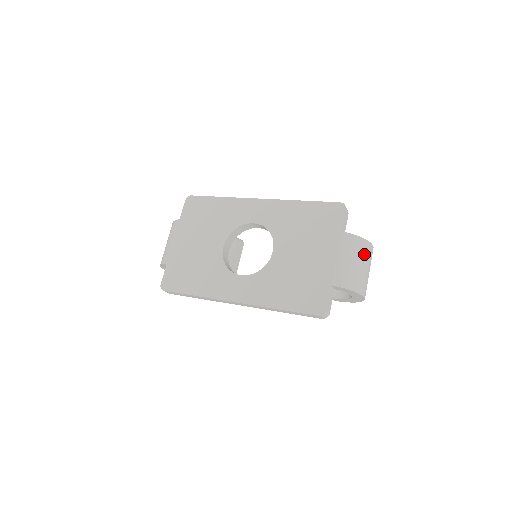
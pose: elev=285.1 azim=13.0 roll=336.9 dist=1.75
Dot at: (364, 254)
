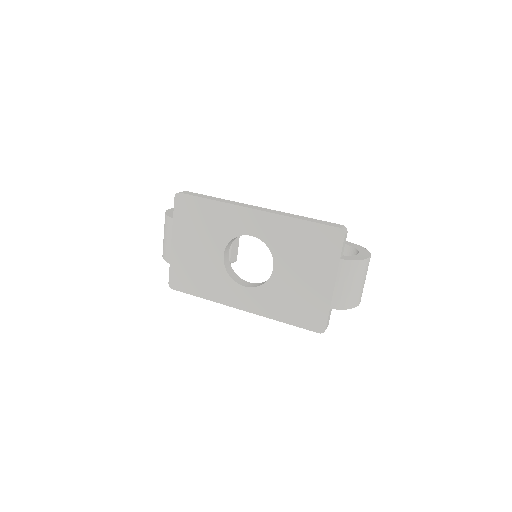
Dot at: (361, 273)
